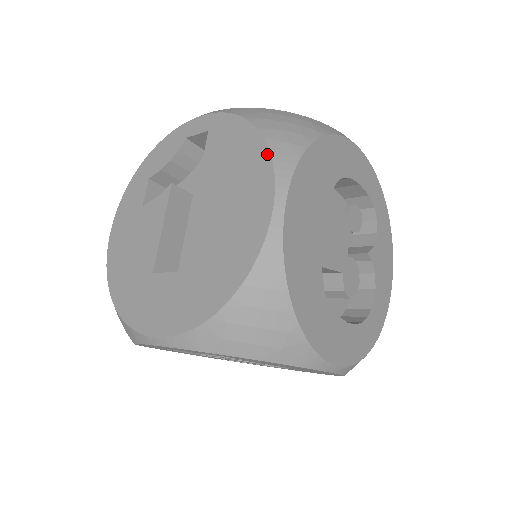
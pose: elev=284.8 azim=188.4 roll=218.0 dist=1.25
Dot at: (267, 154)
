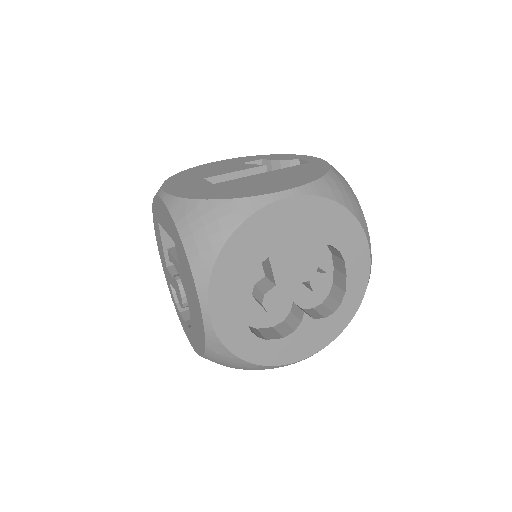
Dot at: (315, 179)
